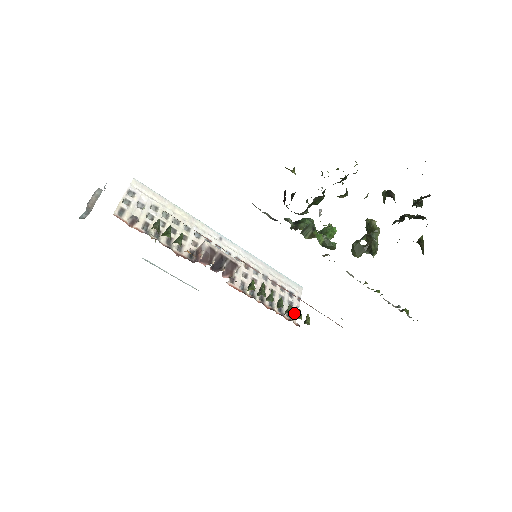
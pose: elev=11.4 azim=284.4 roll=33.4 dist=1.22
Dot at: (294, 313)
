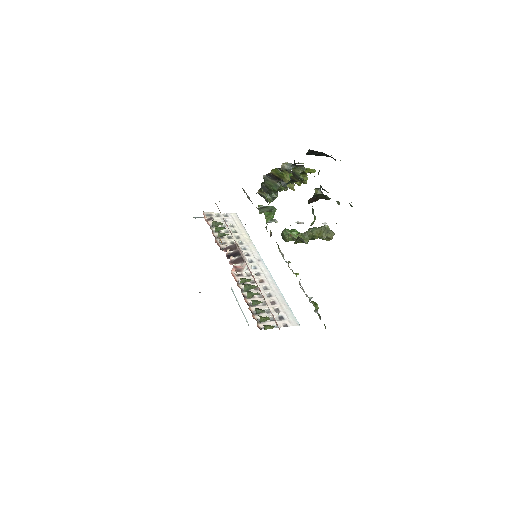
Dot at: (267, 323)
